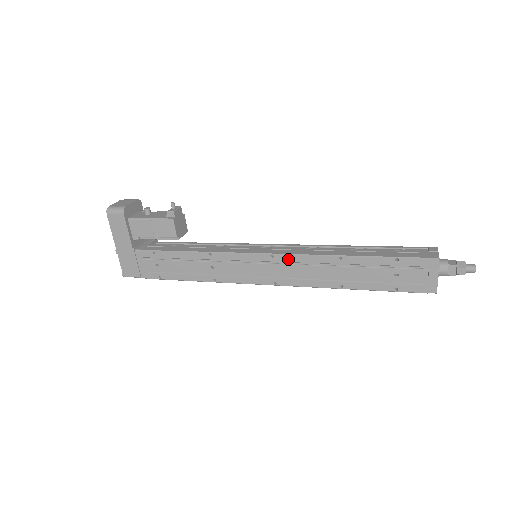
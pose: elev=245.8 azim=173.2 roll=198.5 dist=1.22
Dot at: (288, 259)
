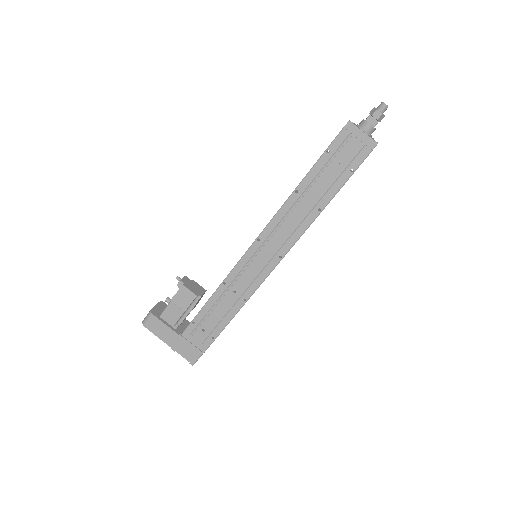
Dot at: (269, 230)
